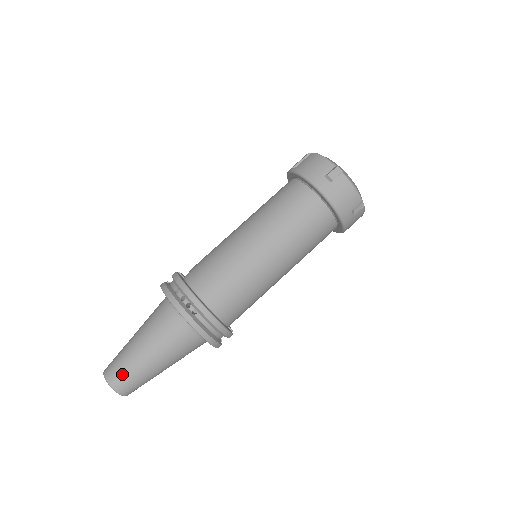
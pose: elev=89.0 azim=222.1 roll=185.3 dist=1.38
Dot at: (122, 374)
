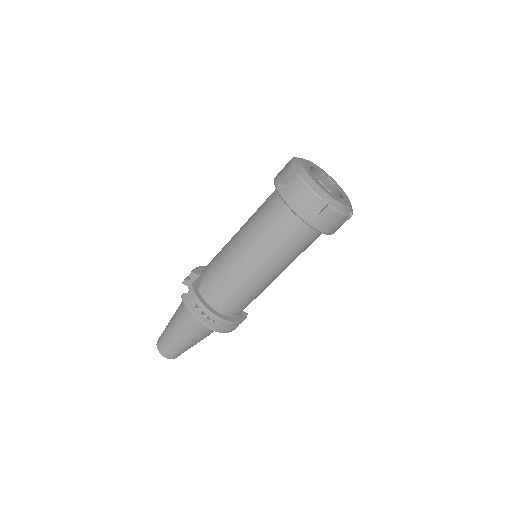
Dot at: (171, 352)
